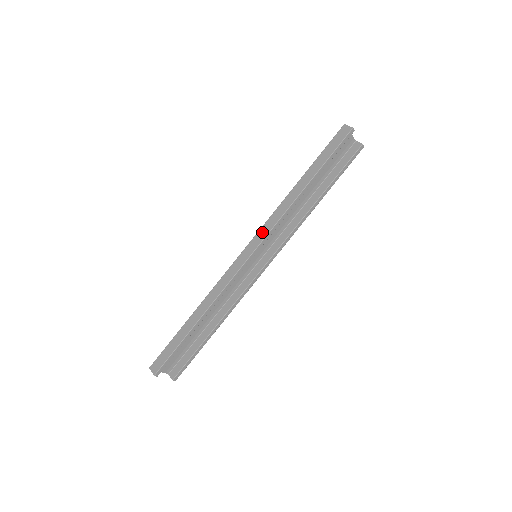
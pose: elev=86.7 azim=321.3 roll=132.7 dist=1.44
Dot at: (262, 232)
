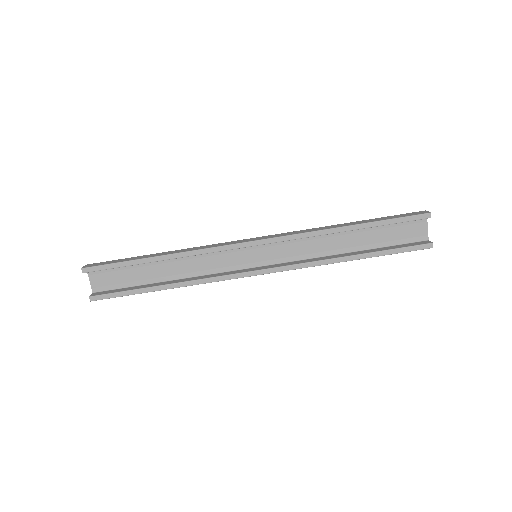
Dot at: (278, 235)
